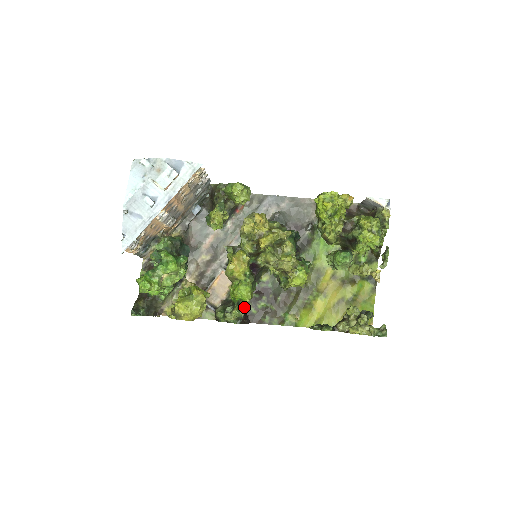
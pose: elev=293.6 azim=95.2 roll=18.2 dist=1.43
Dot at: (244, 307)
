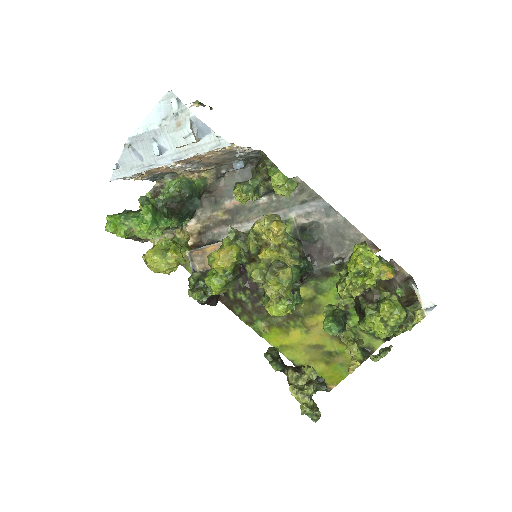
Dot at: (211, 294)
